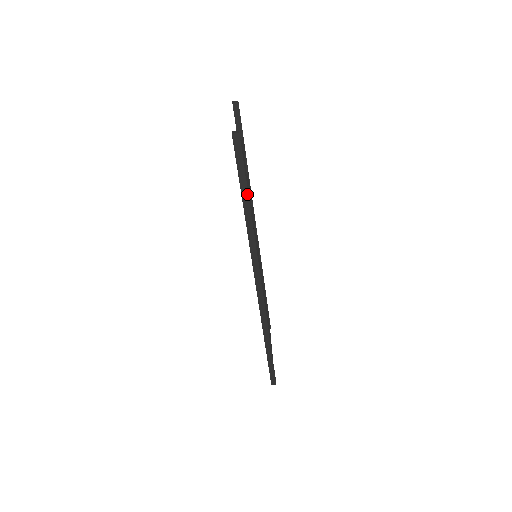
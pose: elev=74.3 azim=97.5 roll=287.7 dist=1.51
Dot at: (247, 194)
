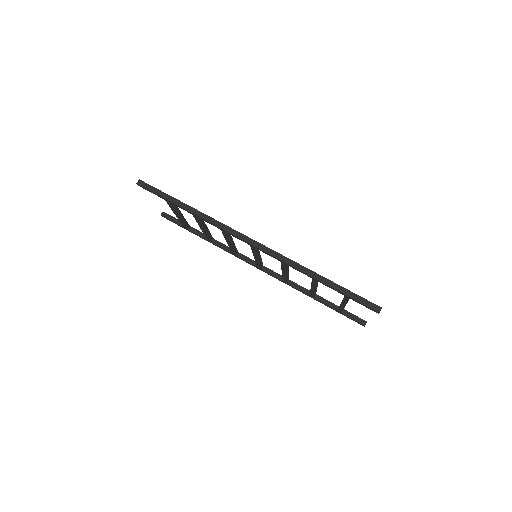
Dot at: (178, 201)
